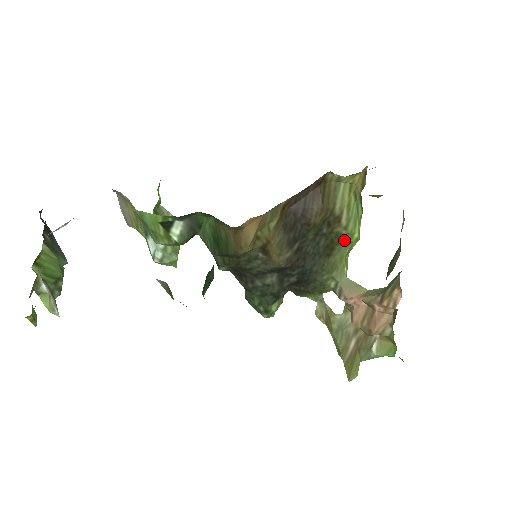
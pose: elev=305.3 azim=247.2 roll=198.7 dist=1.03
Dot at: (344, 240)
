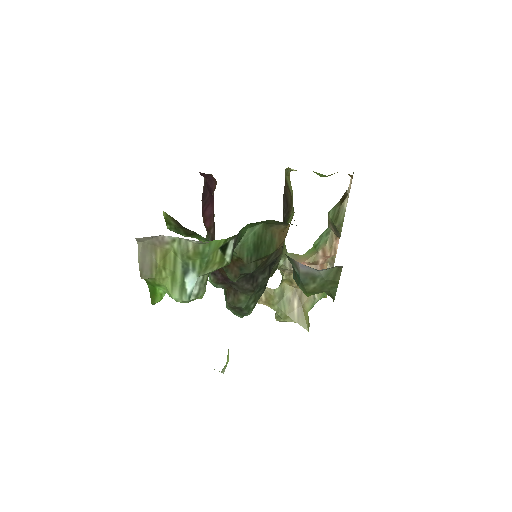
Dot at: (288, 222)
